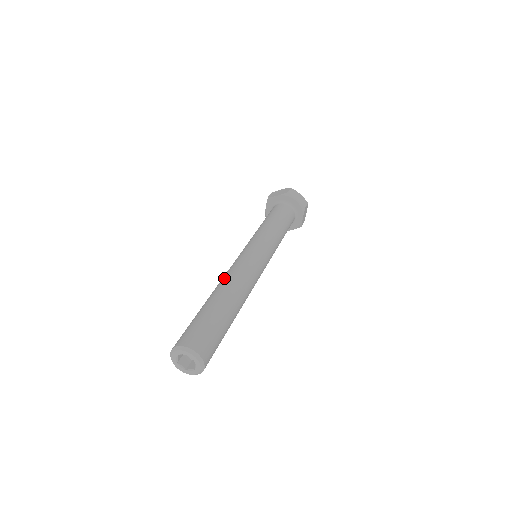
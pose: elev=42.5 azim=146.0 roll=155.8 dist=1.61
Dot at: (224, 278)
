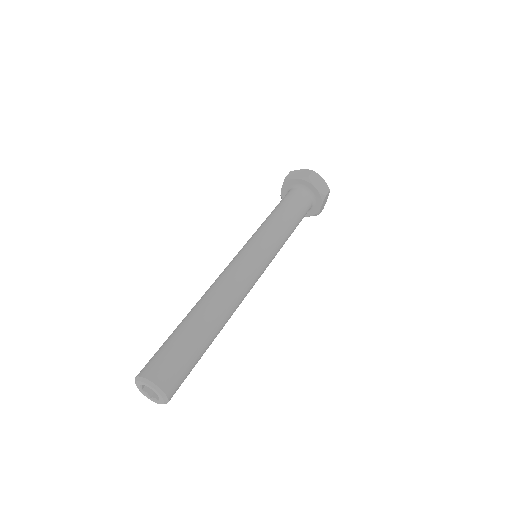
Dot at: occluded
